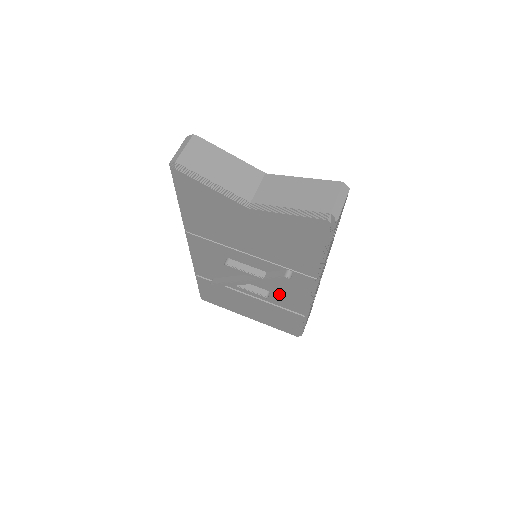
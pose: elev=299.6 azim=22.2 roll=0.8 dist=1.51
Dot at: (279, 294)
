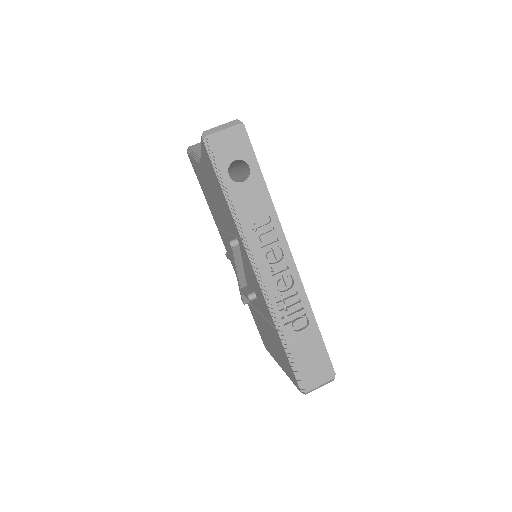
Dot at: (257, 293)
